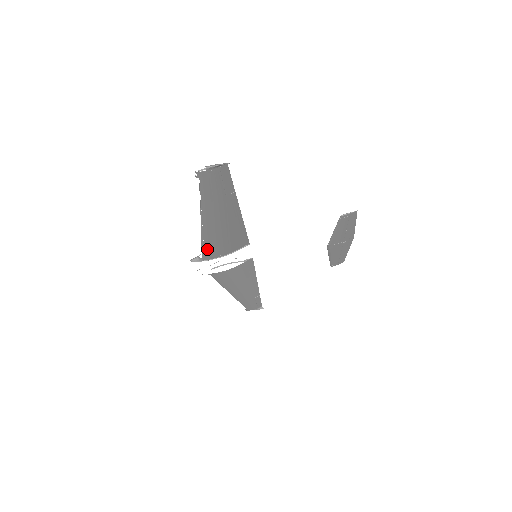
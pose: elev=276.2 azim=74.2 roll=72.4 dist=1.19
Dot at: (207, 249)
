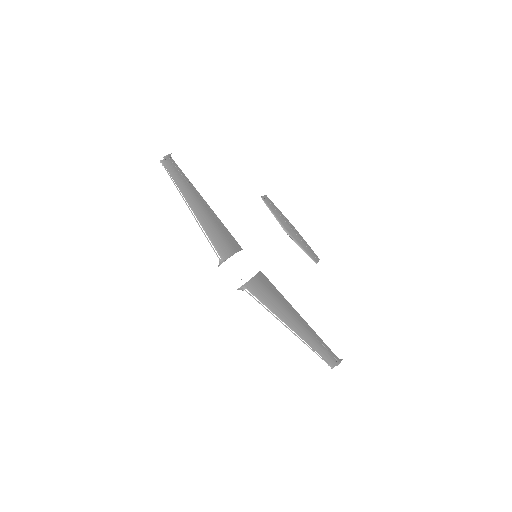
Dot at: (215, 243)
